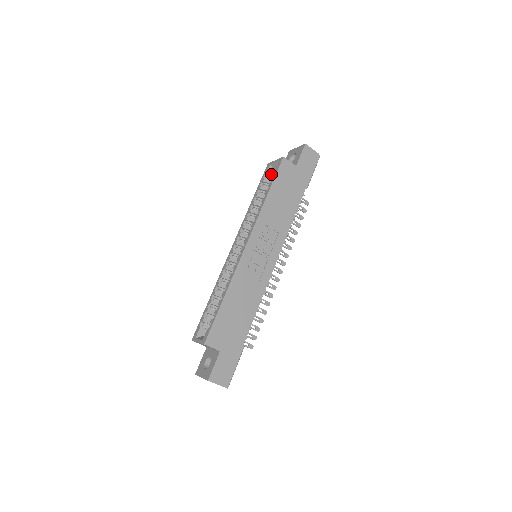
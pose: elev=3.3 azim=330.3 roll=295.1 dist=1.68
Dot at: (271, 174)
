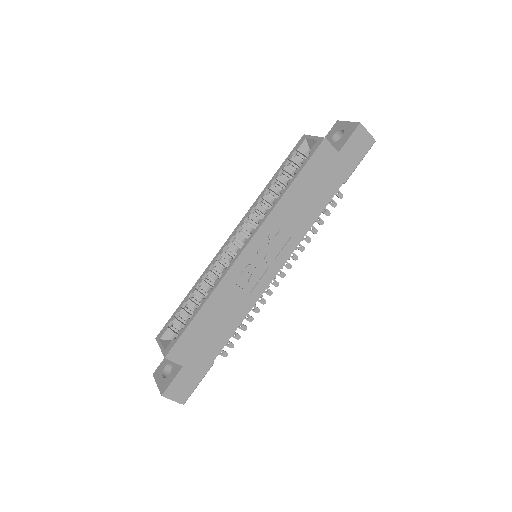
Dot at: (303, 153)
